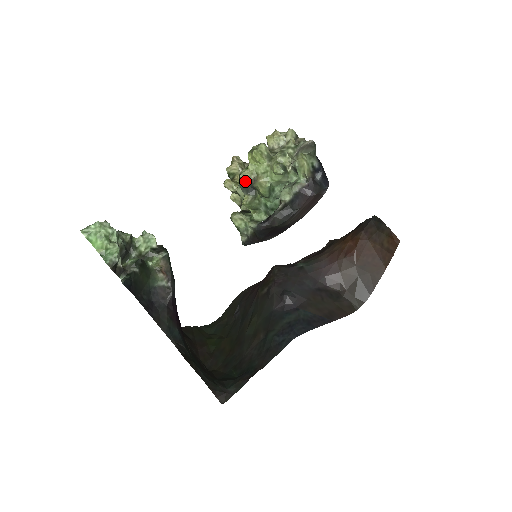
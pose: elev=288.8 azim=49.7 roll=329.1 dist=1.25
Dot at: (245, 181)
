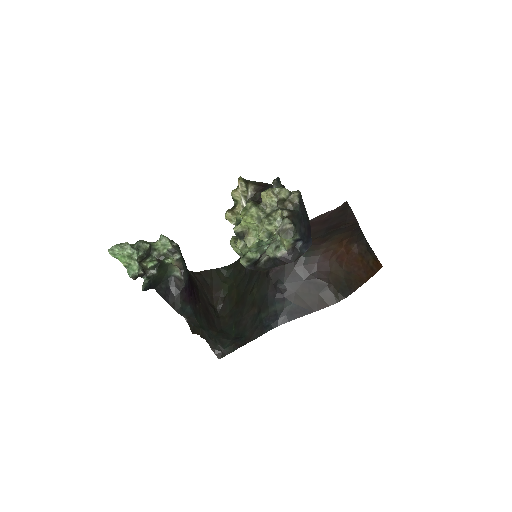
Dot at: (238, 232)
